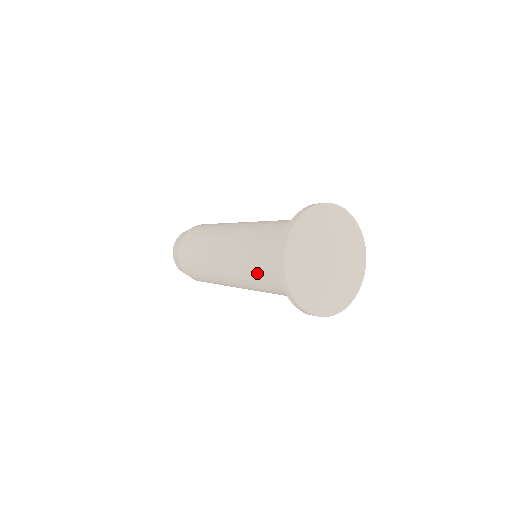
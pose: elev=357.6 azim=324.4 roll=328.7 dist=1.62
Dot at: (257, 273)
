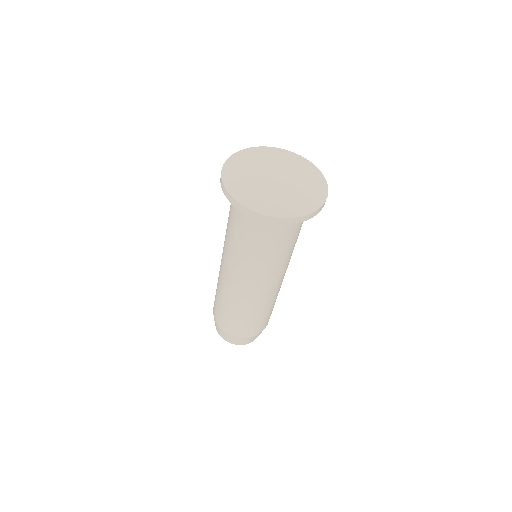
Dot at: (241, 243)
